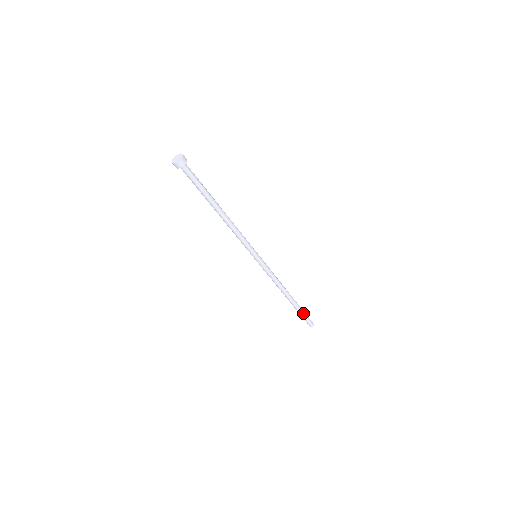
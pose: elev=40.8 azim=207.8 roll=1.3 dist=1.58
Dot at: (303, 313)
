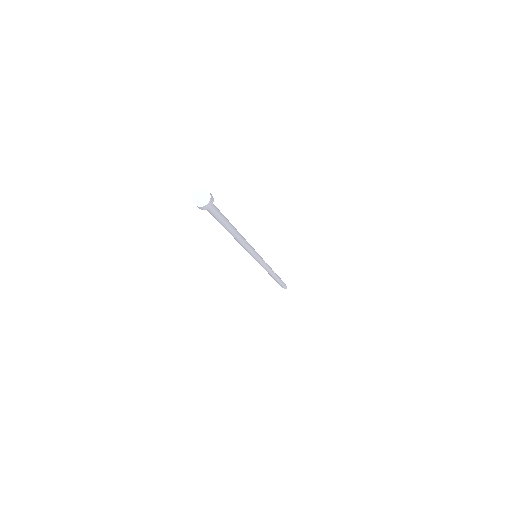
Dot at: (282, 282)
